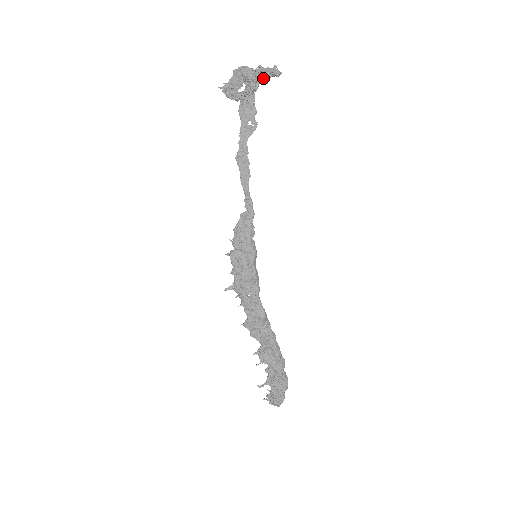
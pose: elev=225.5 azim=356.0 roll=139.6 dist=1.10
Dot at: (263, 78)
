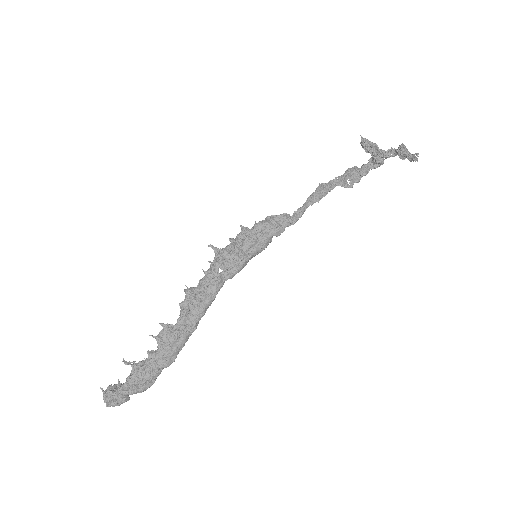
Dot at: (403, 151)
